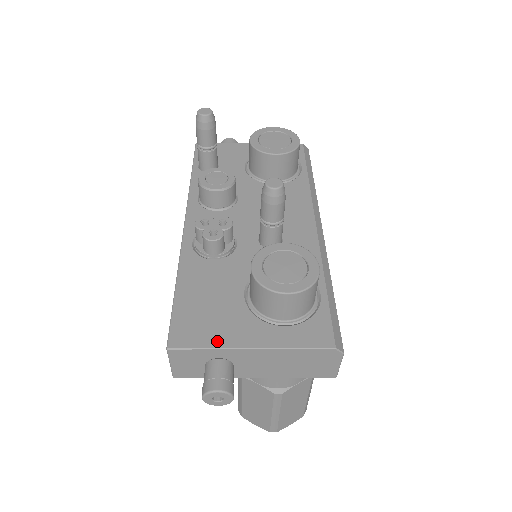
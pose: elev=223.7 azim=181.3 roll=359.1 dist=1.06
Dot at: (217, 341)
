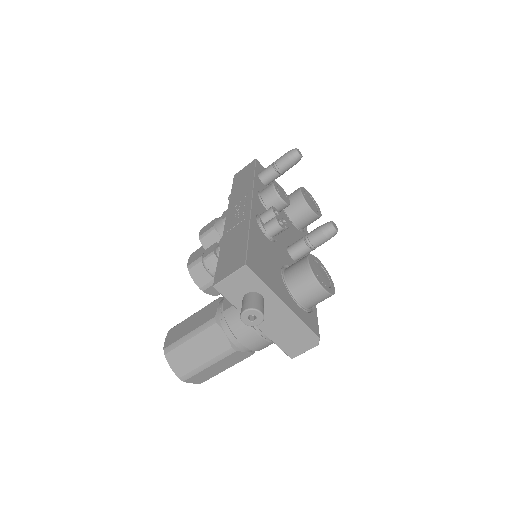
Dot at: (270, 284)
